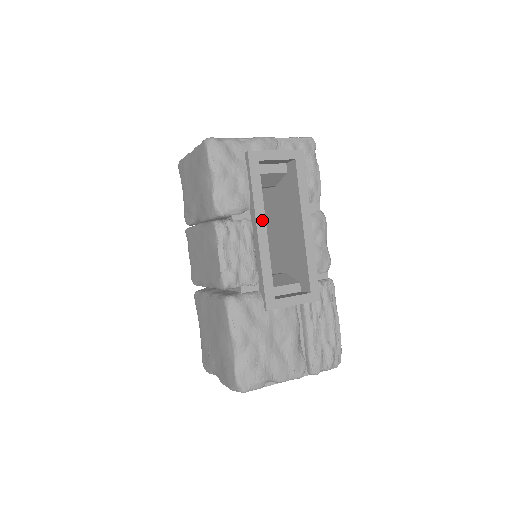
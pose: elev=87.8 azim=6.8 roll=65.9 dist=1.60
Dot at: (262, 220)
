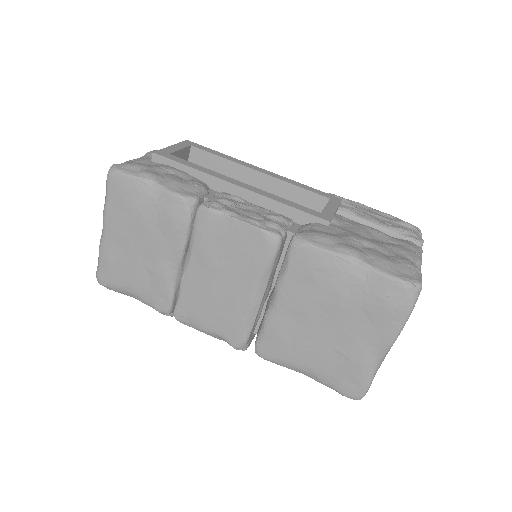
Dot at: (229, 179)
